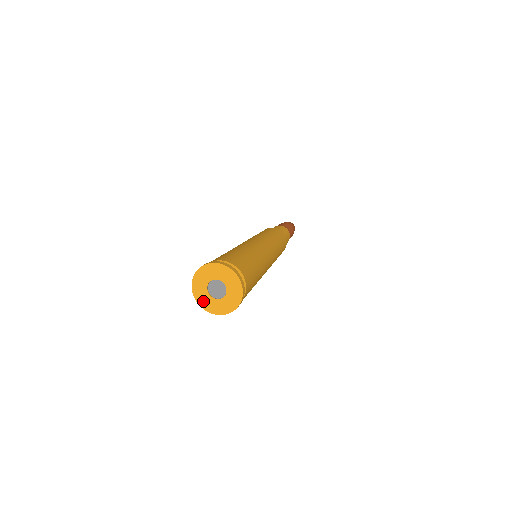
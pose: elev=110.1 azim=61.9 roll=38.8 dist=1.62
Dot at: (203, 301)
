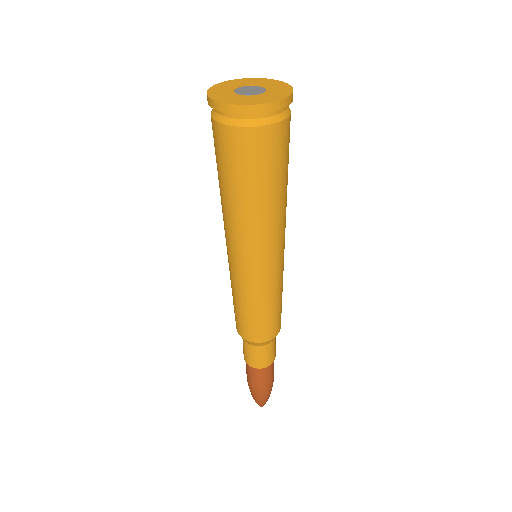
Dot at: (232, 100)
